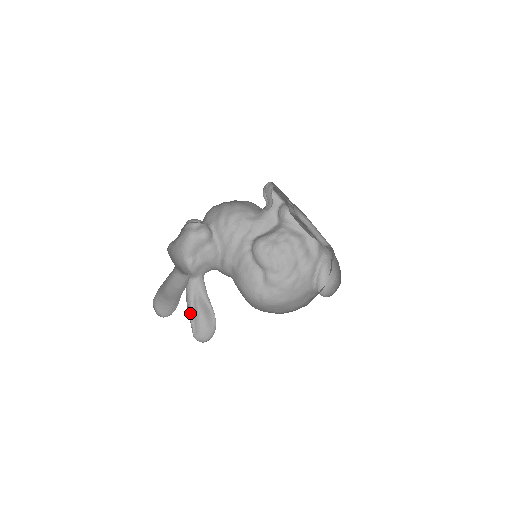
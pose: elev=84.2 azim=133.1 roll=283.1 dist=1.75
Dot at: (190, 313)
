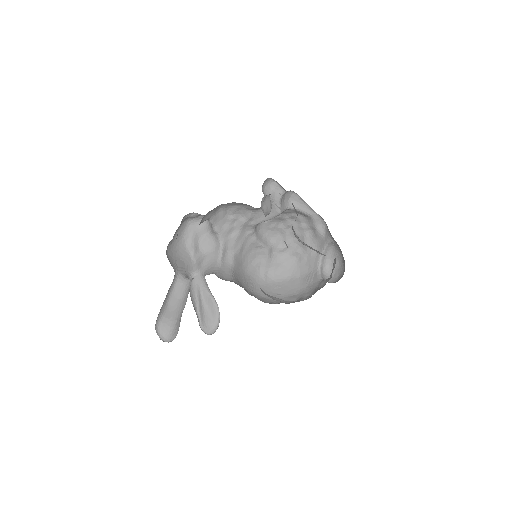
Dot at: (196, 305)
